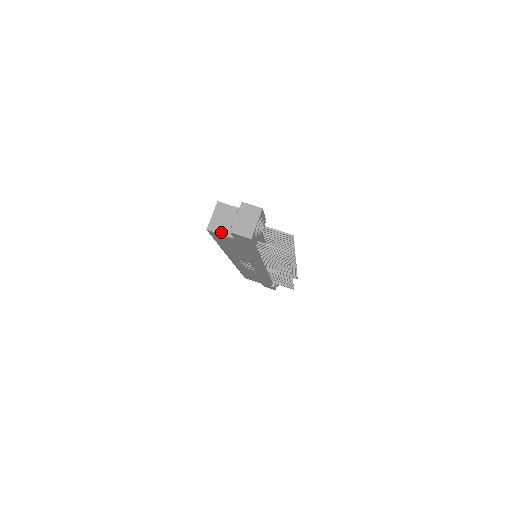
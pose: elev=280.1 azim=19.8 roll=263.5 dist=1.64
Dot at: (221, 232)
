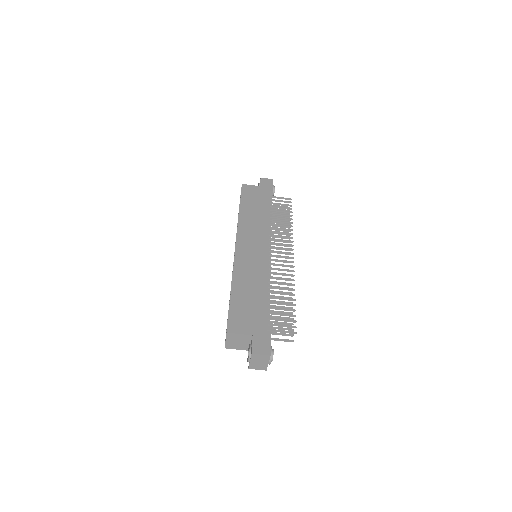
Dot at: (237, 349)
